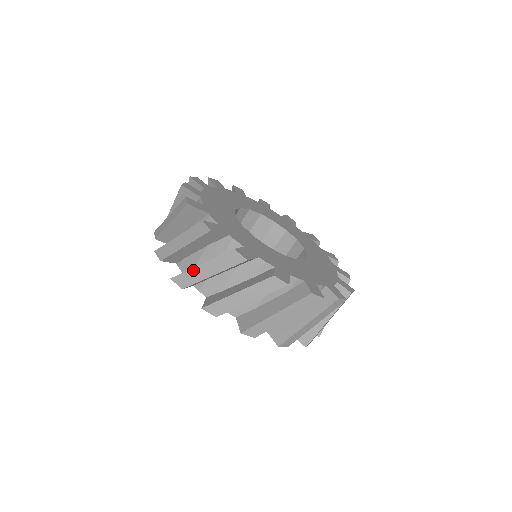
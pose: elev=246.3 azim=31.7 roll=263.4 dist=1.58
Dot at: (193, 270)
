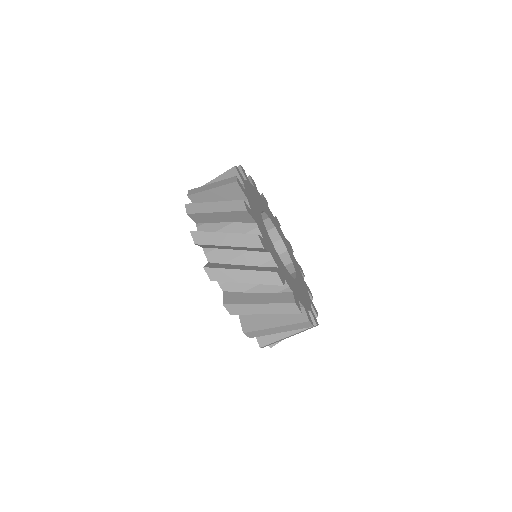
Dot at: (213, 234)
